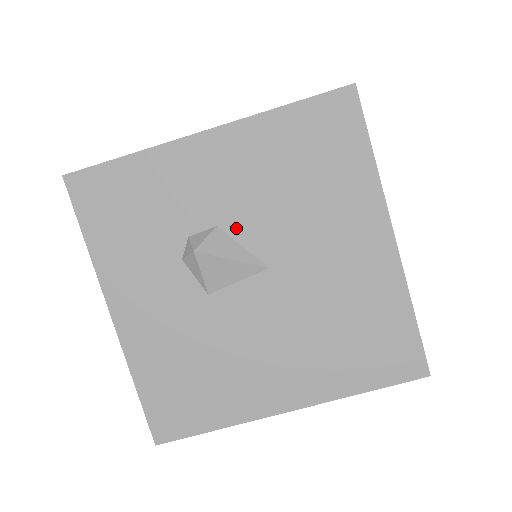
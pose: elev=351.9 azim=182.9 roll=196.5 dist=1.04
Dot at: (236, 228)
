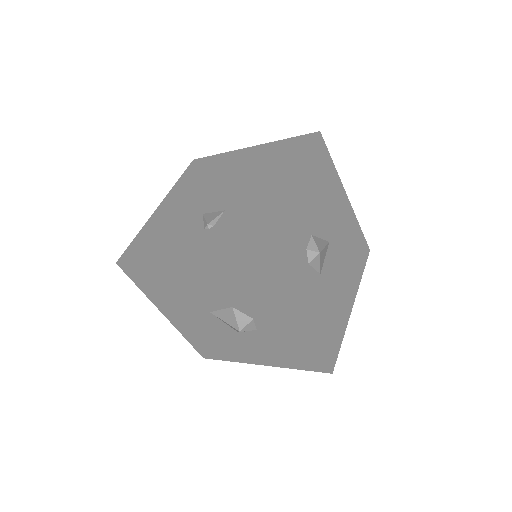
Dot at: (316, 231)
